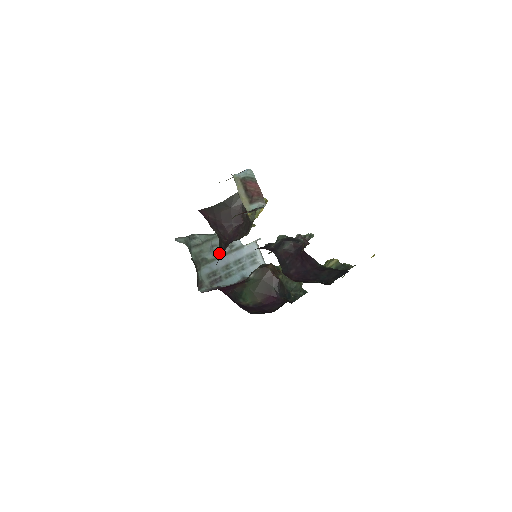
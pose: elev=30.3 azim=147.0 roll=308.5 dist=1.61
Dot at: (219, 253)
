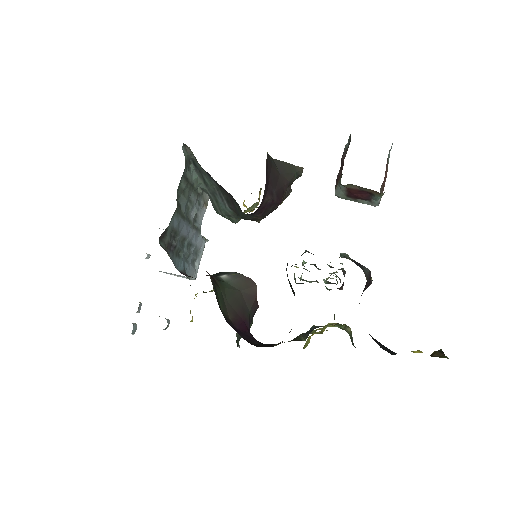
Dot at: occluded
